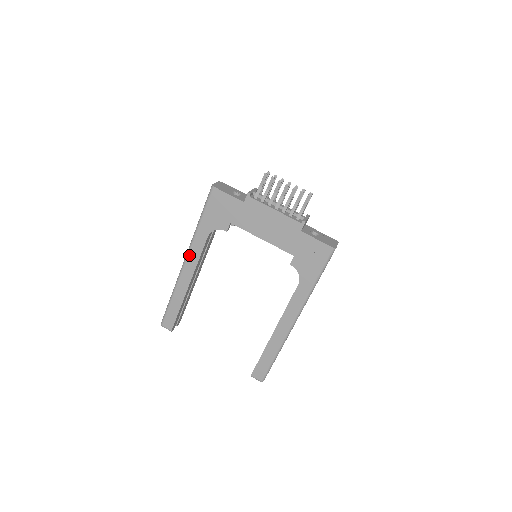
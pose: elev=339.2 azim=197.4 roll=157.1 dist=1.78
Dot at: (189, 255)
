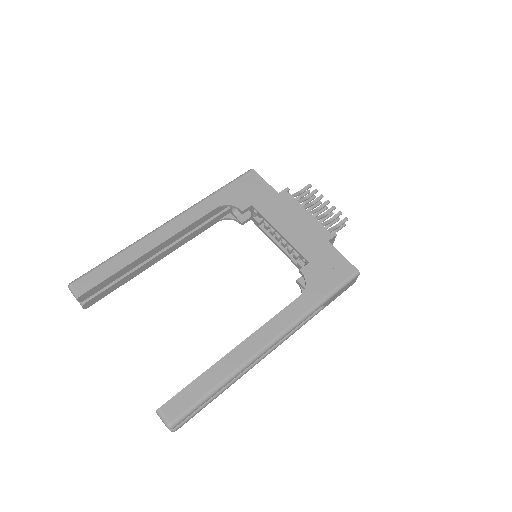
Dot at: (180, 217)
